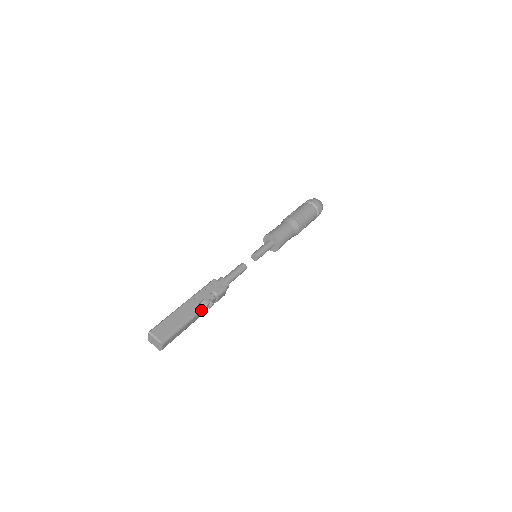
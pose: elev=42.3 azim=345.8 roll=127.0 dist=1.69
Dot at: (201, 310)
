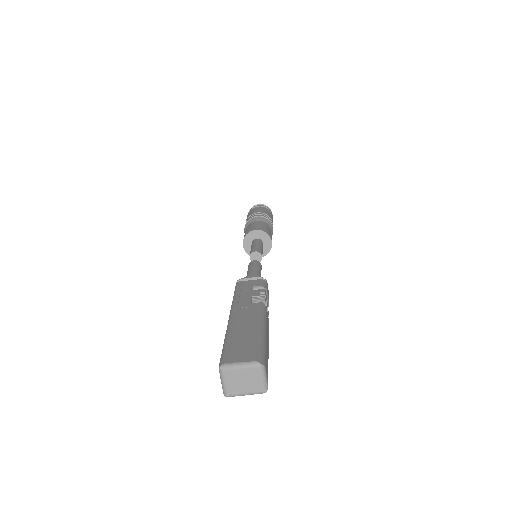
Dot at: (264, 307)
